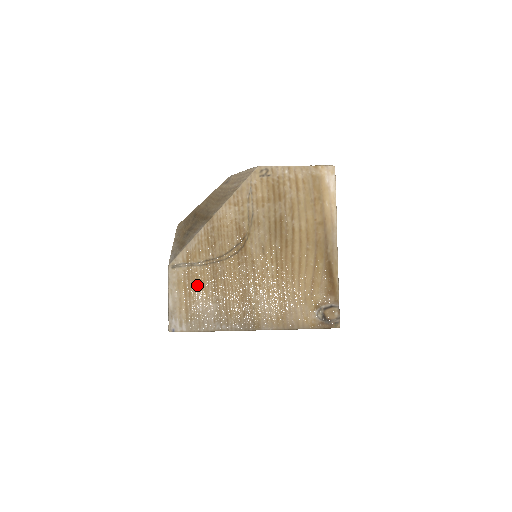
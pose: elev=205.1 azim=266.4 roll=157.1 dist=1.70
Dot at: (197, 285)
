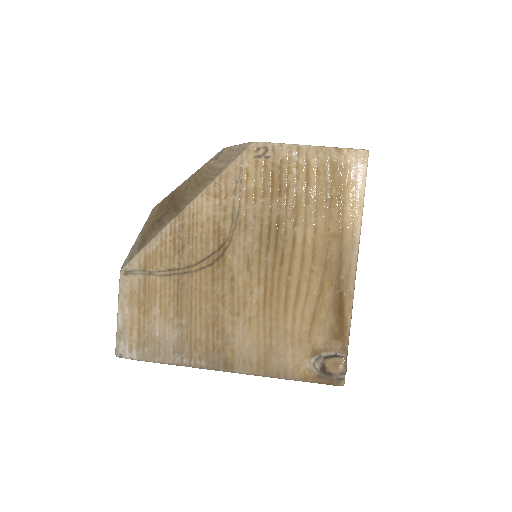
Dot at: (155, 301)
